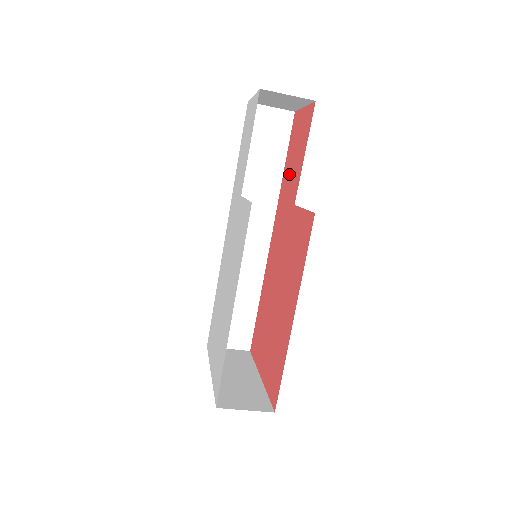
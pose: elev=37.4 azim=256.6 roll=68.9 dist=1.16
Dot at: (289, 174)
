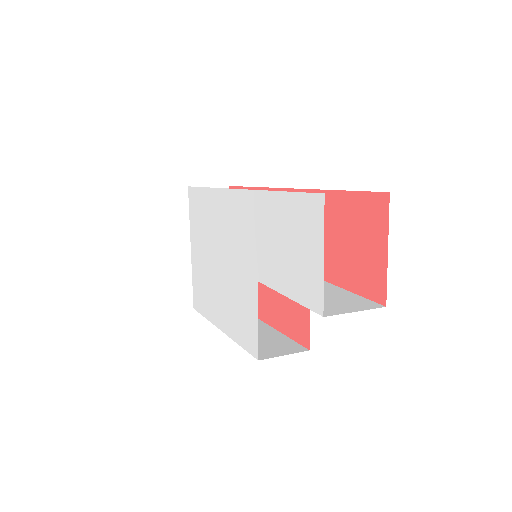
Dot at: (330, 228)
